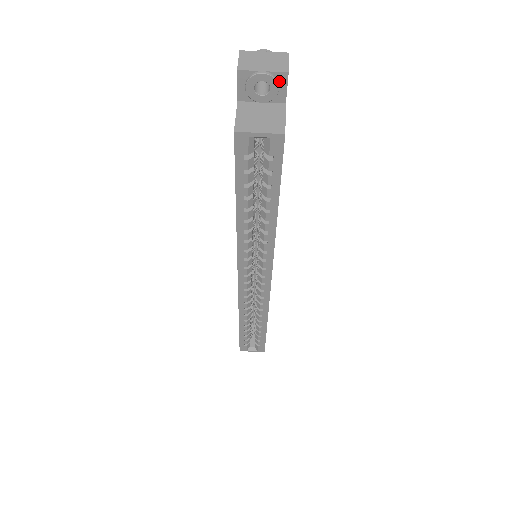
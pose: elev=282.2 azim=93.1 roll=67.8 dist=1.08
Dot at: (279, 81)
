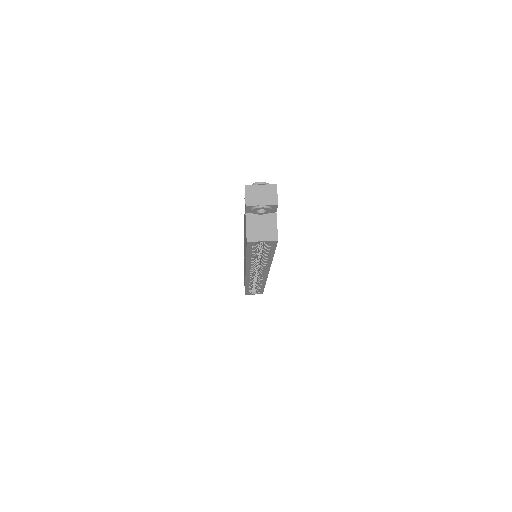
Dot at: (272, 207)
